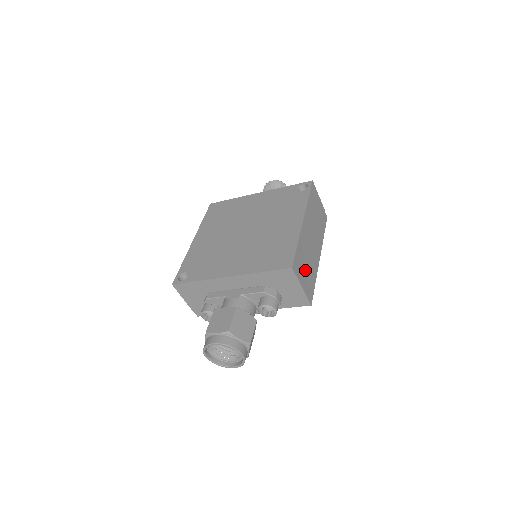
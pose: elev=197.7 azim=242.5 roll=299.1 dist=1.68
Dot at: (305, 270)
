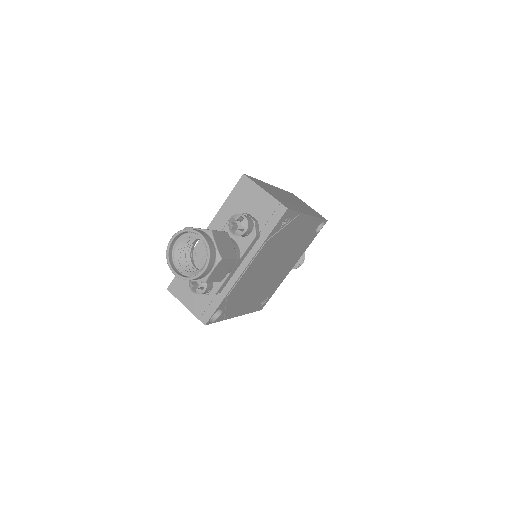
Dot at: (273, 193)
